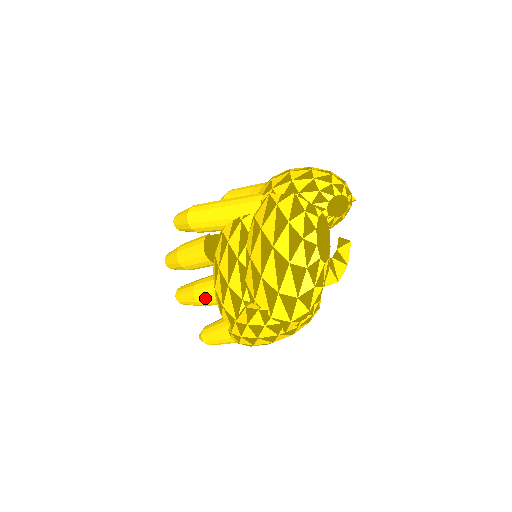
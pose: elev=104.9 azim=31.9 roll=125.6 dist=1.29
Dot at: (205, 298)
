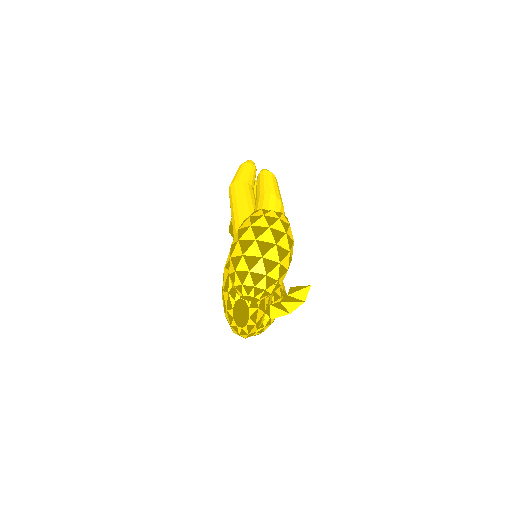
Dot at: occluded
